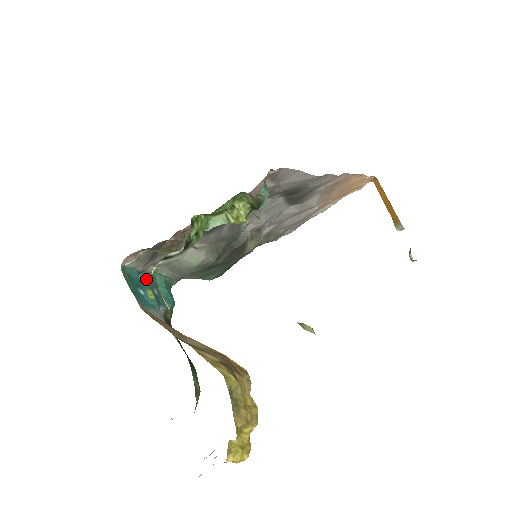
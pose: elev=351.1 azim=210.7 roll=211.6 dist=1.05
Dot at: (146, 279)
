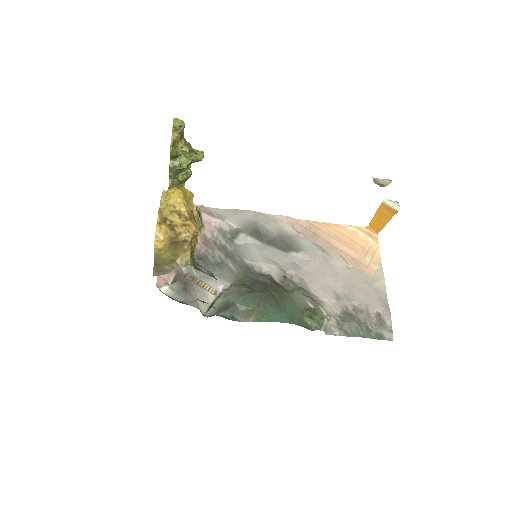
Dot at: (189, 304)
